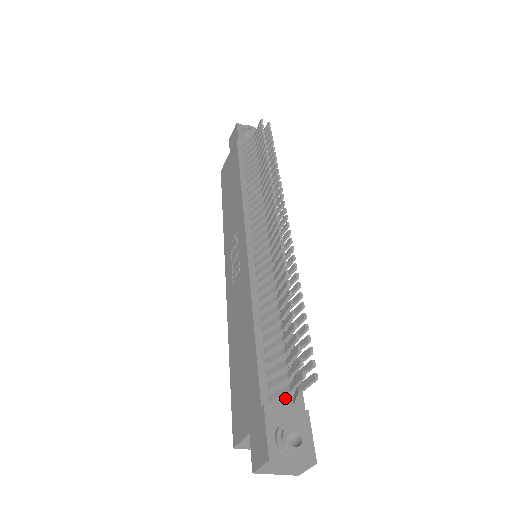
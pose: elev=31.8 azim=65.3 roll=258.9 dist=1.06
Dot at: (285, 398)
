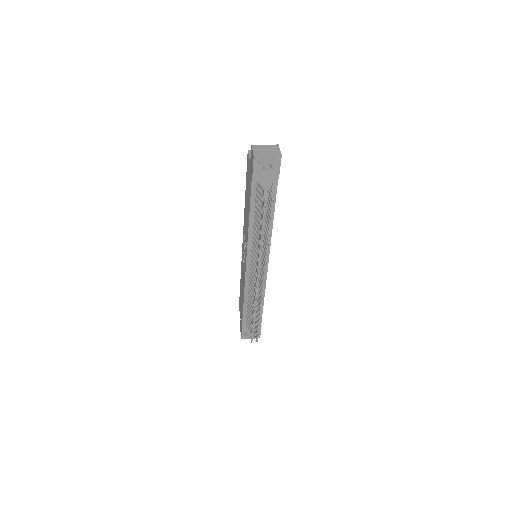
Dot at: occluded
